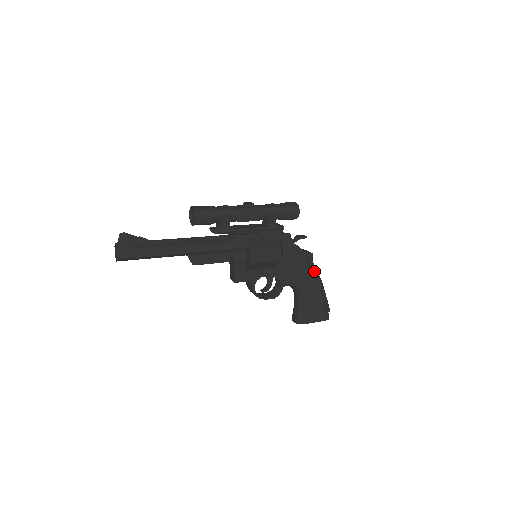
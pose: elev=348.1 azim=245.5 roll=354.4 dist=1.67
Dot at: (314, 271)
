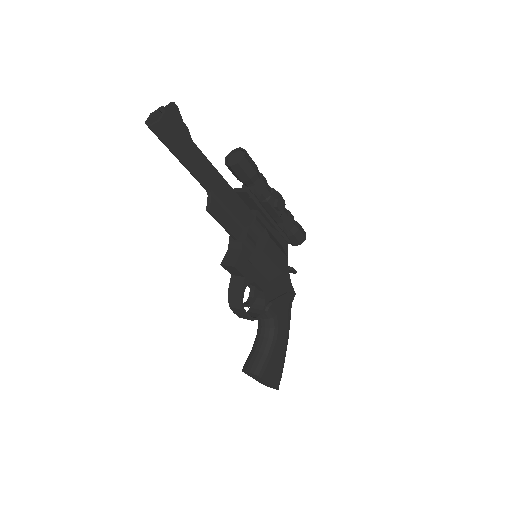
Dot at: (289, 316)
